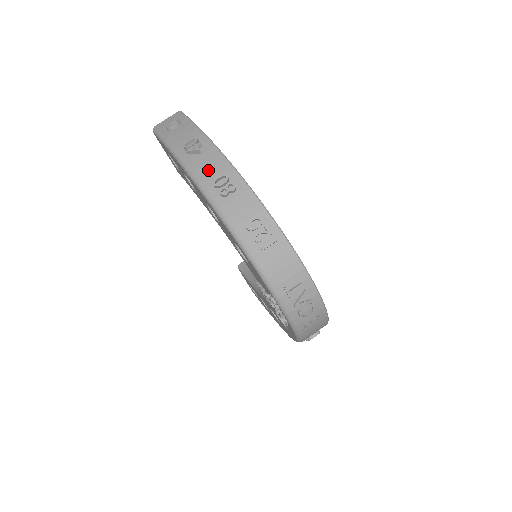
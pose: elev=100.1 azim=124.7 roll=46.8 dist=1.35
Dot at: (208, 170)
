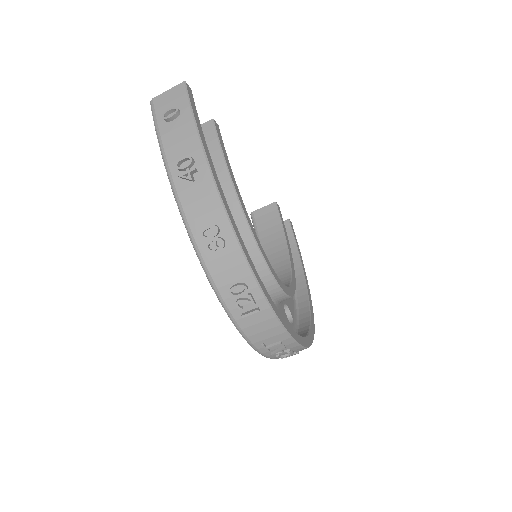
Dot at: (198, 211)
